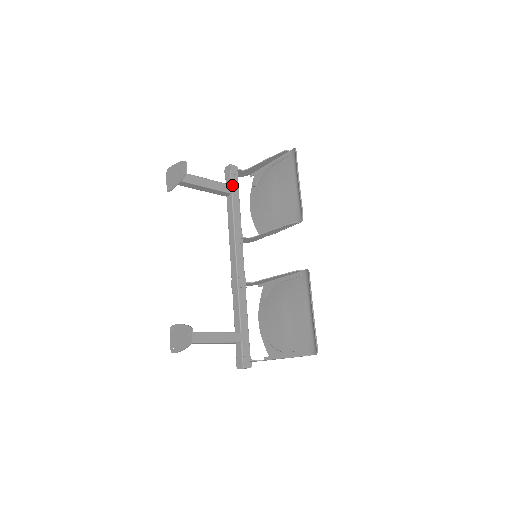
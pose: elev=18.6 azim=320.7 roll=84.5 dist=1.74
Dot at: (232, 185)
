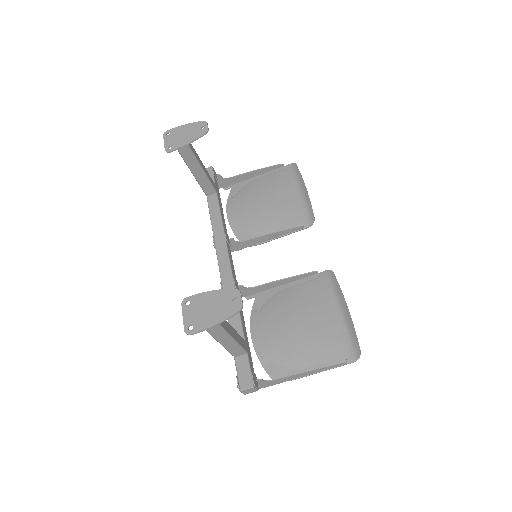
Dot at: (216, 185)
